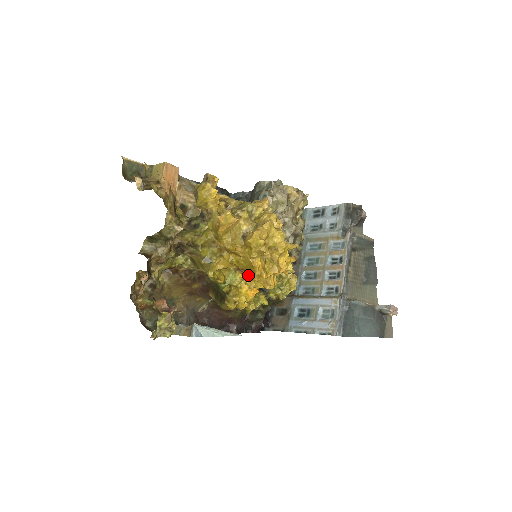
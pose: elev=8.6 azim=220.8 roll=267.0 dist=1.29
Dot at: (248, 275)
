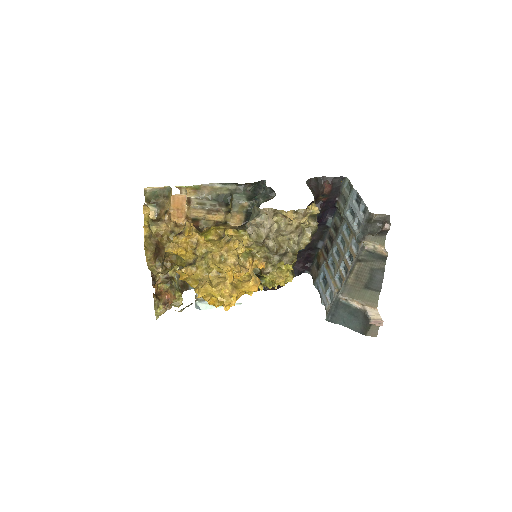
Dot at: occluded
